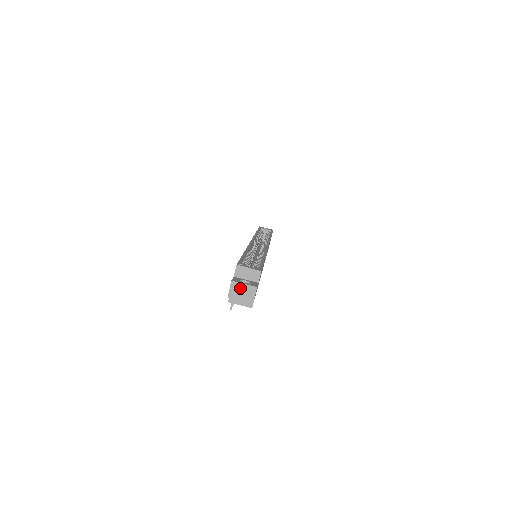
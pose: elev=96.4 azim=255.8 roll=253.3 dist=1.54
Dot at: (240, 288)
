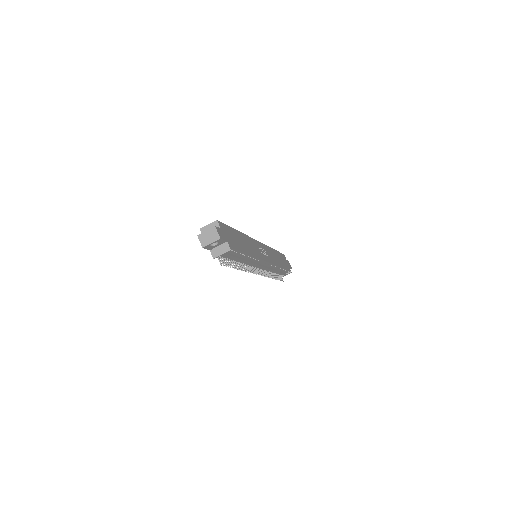
Dot at: (205, 235)
